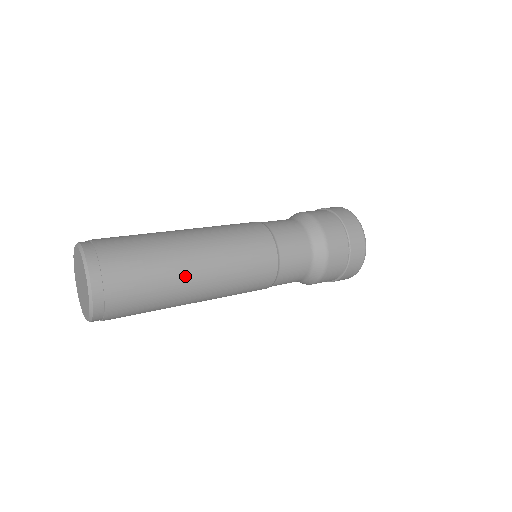
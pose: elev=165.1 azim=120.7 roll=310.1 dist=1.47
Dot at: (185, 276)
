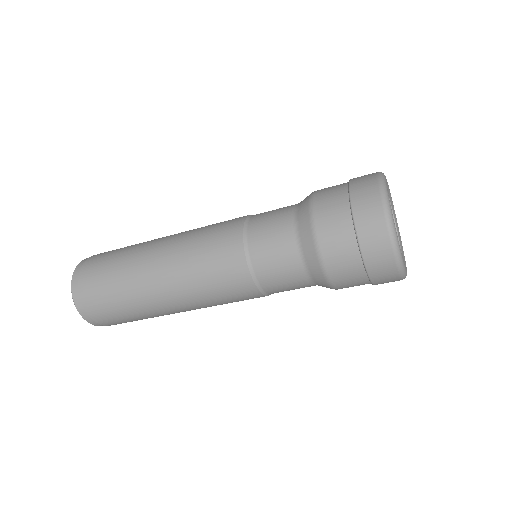
Dot at: occluded
